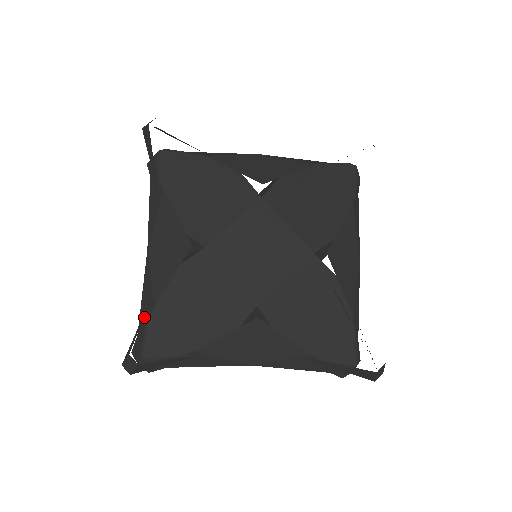
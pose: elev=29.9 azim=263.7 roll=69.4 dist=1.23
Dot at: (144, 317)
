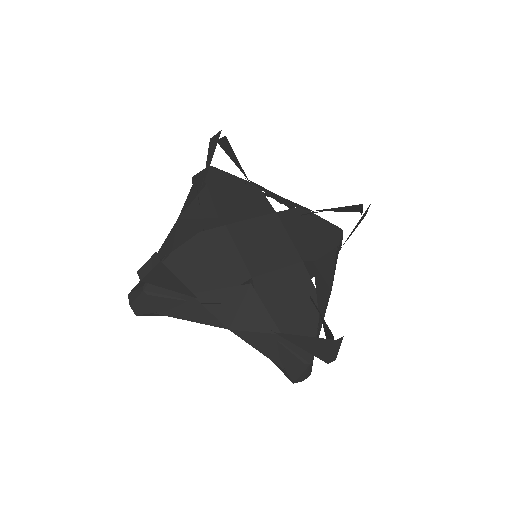
Dot at: occluded
